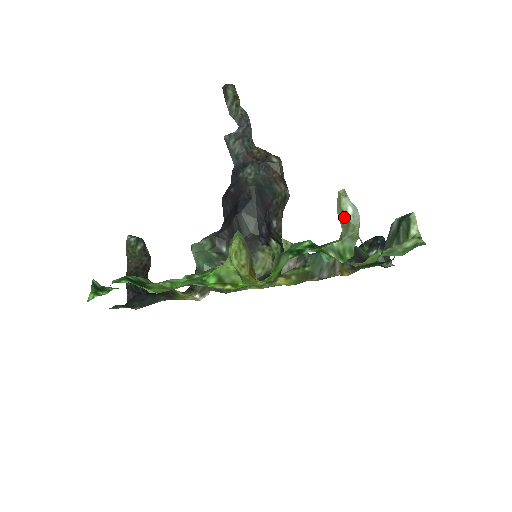
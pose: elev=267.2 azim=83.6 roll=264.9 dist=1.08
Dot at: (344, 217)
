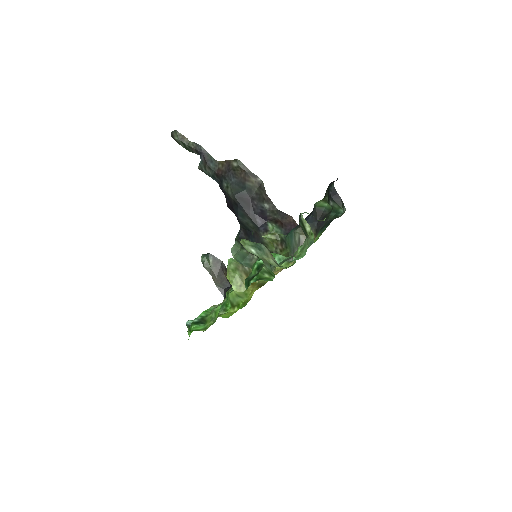
Dot at: occluded
